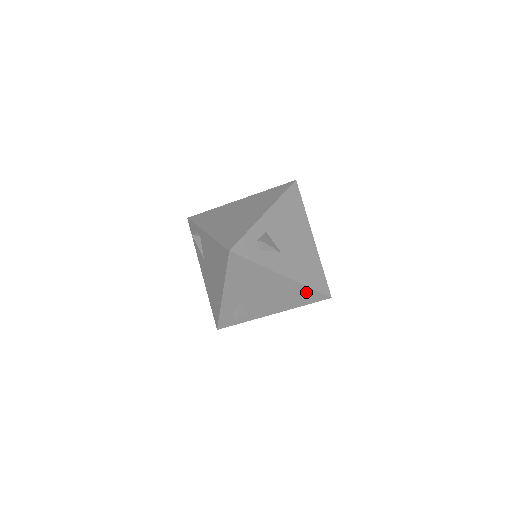
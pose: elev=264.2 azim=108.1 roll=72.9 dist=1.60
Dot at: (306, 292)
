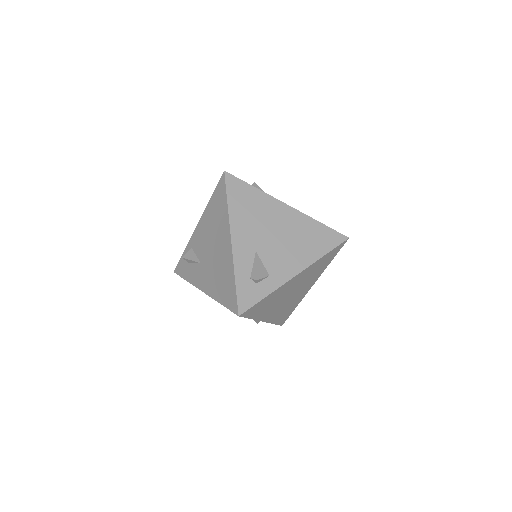
Dot at: (319, 230)
